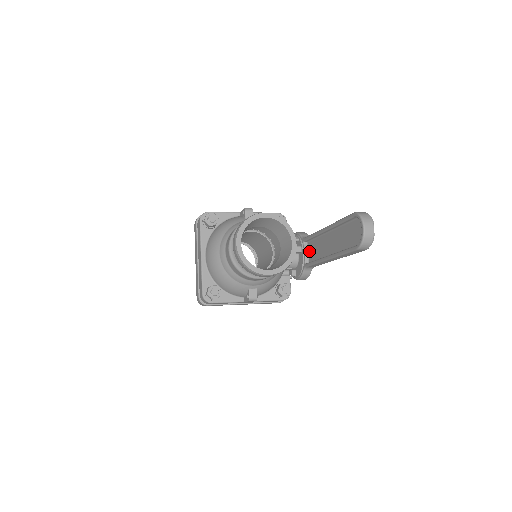
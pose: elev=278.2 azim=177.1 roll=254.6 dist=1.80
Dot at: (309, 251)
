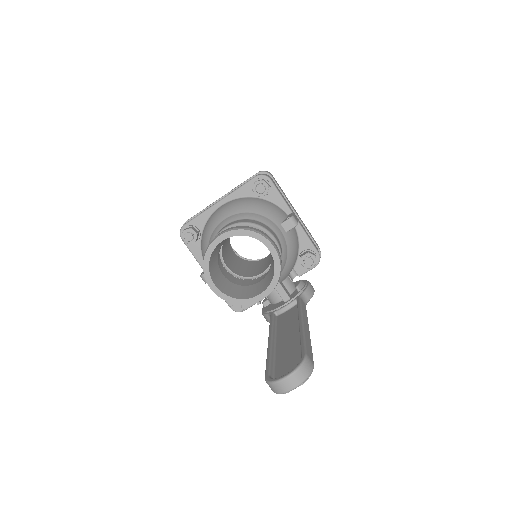
Dot at: (288, 310)
